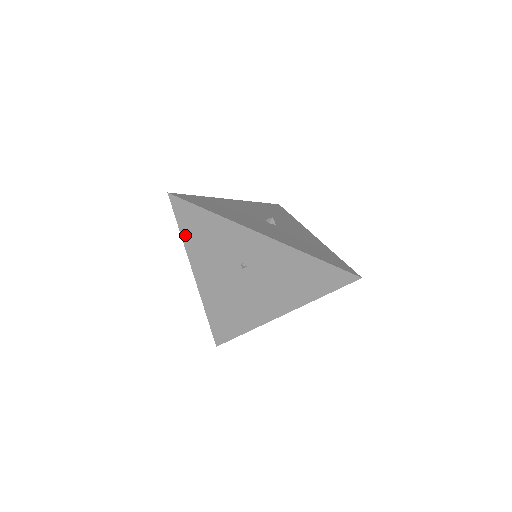
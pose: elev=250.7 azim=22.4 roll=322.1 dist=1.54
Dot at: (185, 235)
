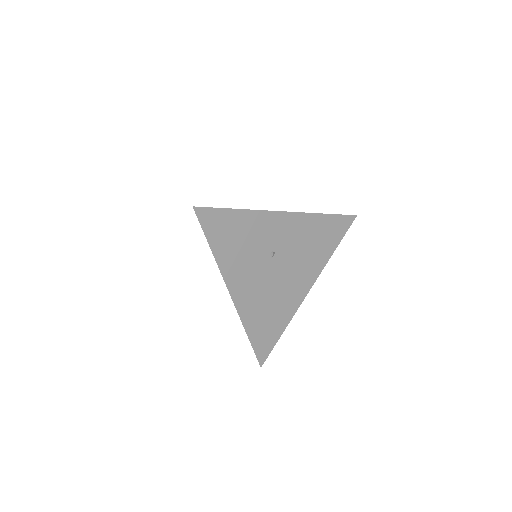
Dot at: (215, 248)
